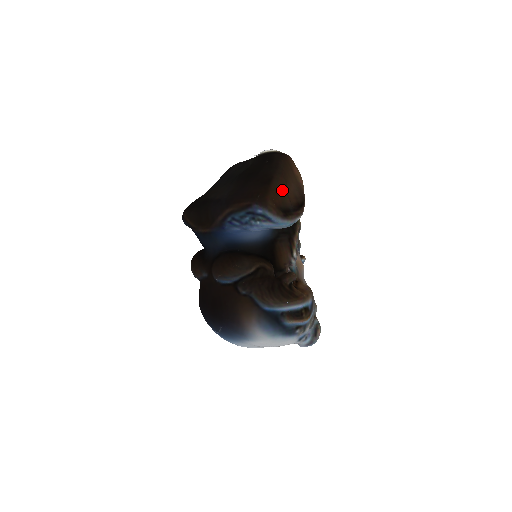
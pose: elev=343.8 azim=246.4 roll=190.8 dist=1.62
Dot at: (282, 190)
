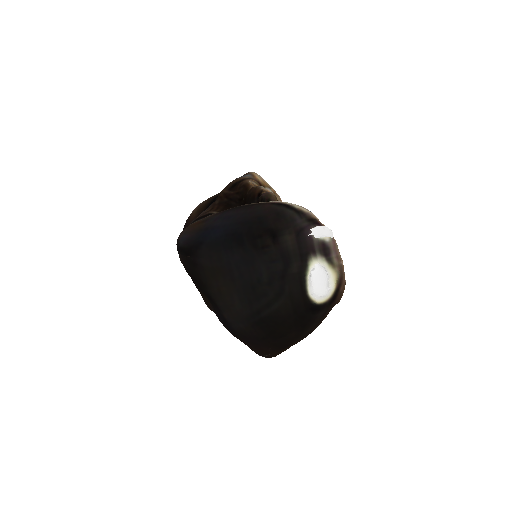
Dot at: occluded
